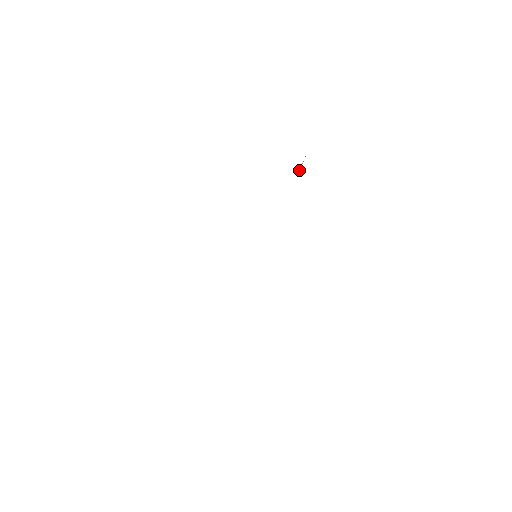
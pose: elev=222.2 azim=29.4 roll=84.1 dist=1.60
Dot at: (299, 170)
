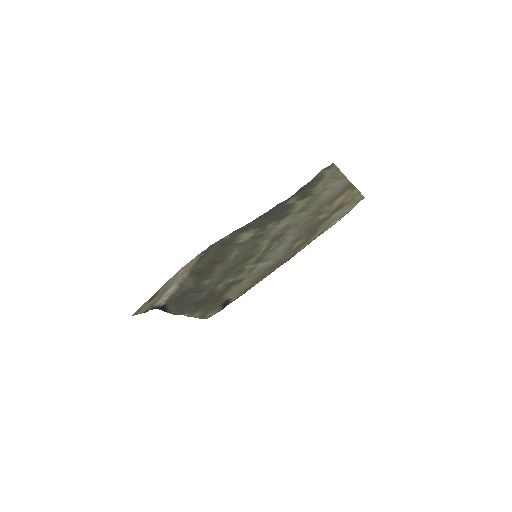
Dot at: (331, 224)
